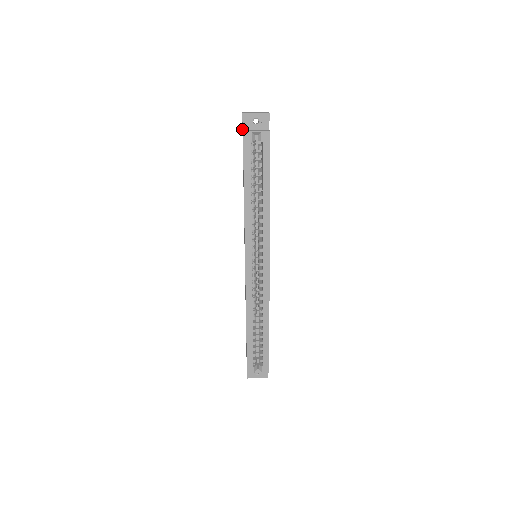
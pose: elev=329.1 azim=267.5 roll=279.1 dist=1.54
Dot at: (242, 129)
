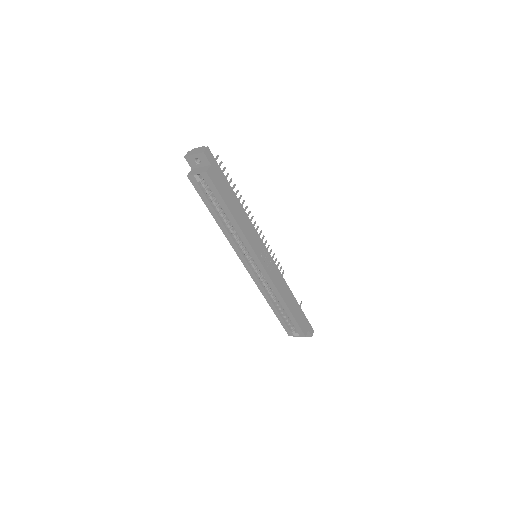
Dot at: occluded
